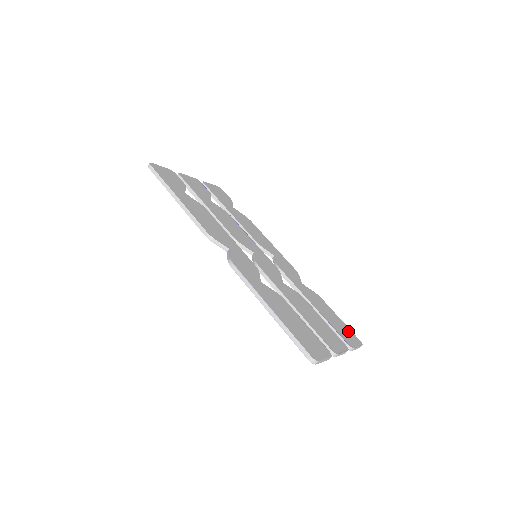
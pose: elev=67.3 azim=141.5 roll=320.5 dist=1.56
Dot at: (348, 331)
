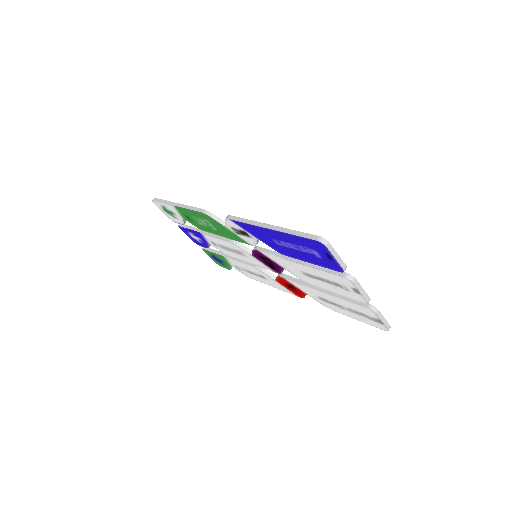
Dot at: occluded
